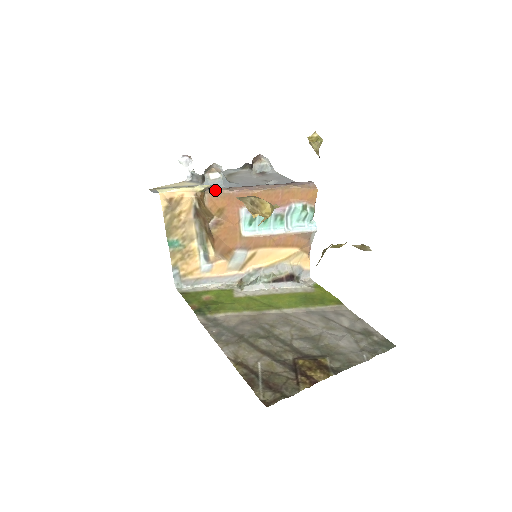
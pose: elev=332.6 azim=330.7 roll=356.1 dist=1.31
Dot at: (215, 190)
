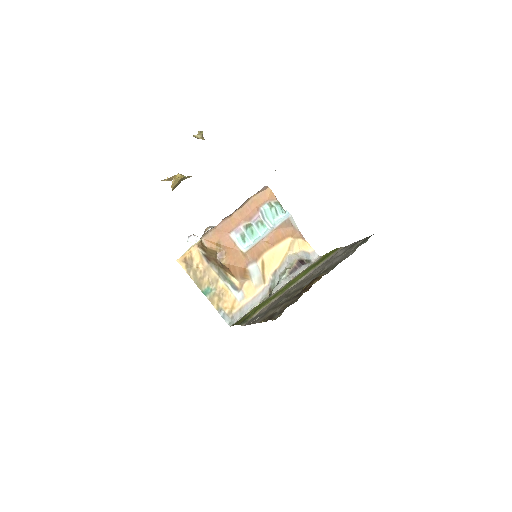
Dot at: (206, 233)
